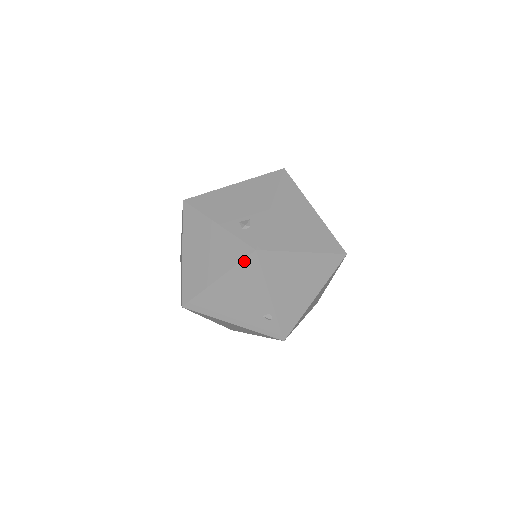
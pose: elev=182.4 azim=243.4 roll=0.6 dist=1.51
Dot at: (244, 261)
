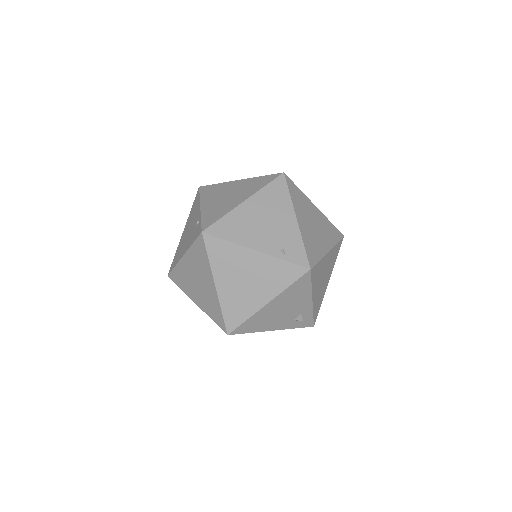
Dot at: occluded
